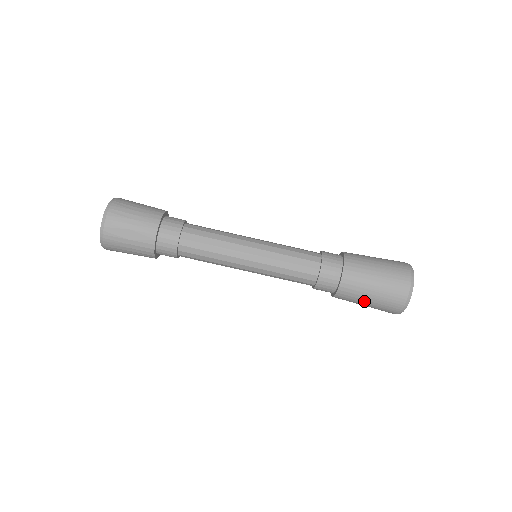
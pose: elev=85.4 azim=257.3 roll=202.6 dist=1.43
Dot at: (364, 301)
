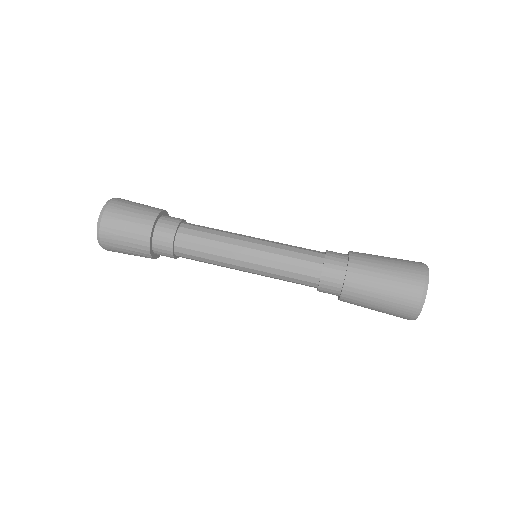
Dot at: (374, 300)
